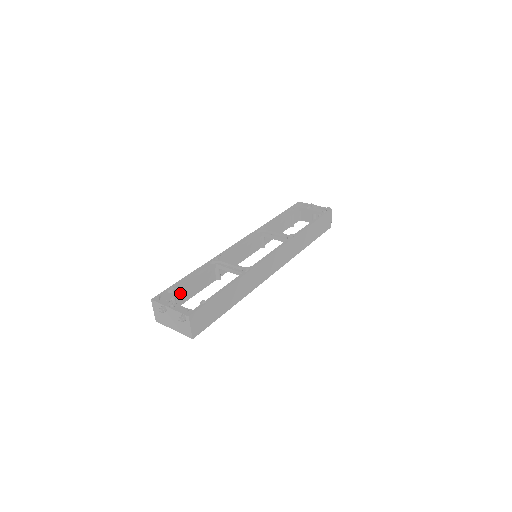
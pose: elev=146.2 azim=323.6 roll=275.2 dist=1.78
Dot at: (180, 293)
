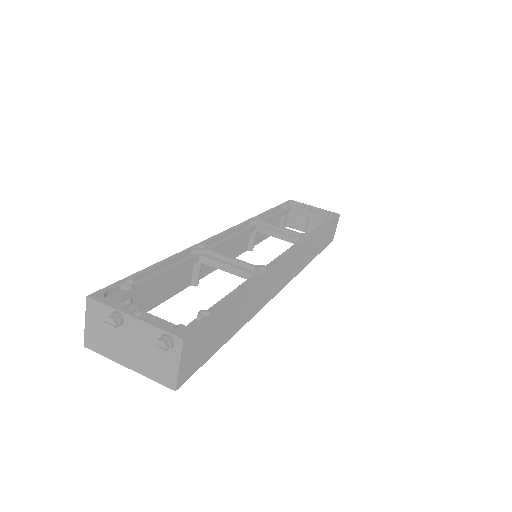
Dot at: (138, 295)
